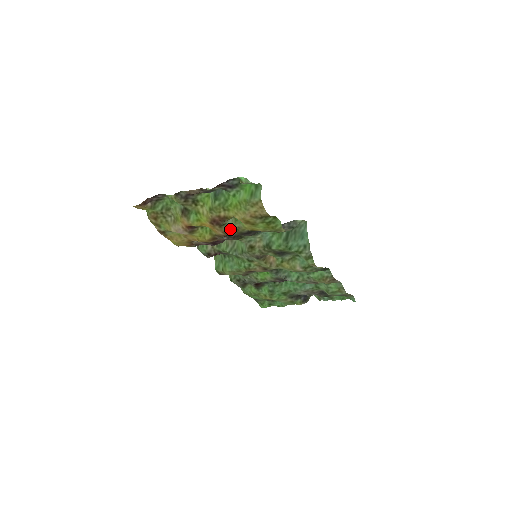
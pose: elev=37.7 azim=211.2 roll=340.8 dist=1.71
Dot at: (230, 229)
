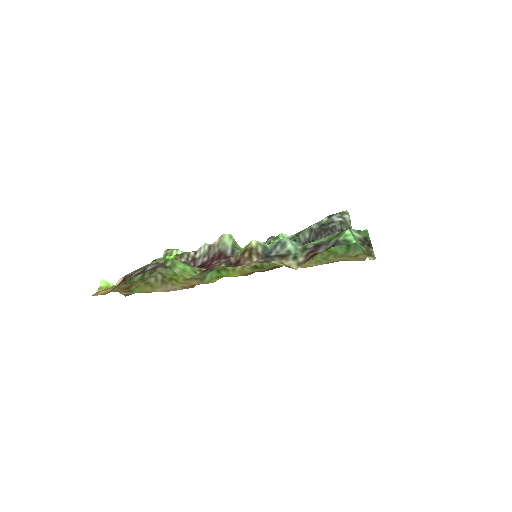
Dot at: occluded
